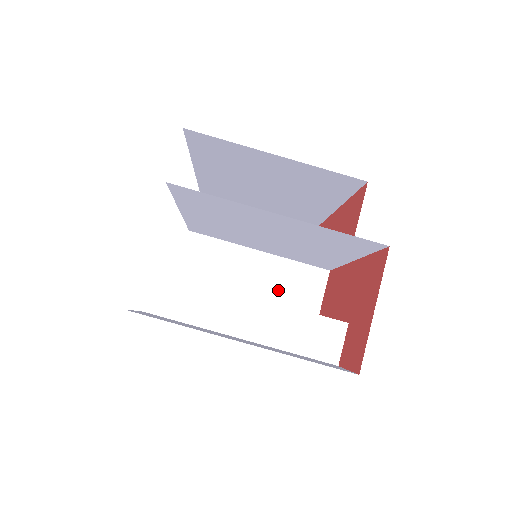
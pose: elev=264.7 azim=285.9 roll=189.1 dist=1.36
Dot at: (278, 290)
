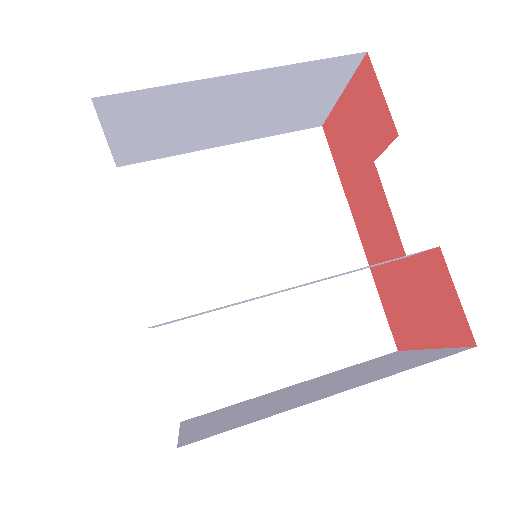
Dot at: (353, 373)
